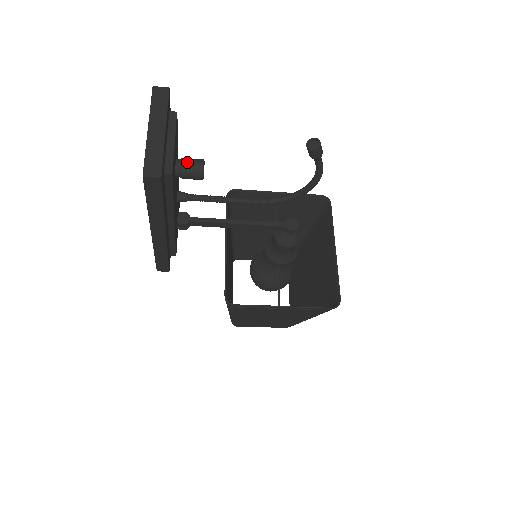
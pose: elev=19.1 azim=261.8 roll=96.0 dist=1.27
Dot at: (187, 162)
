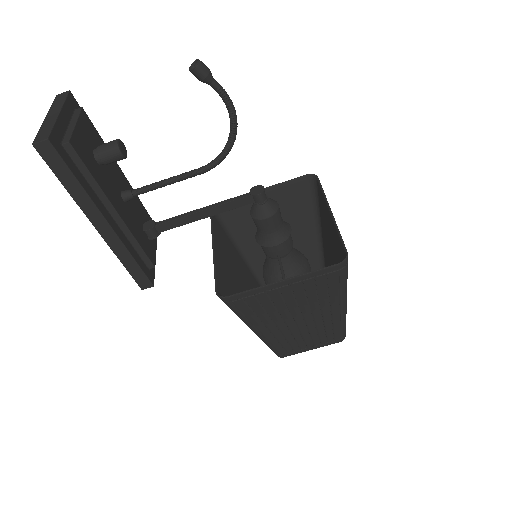
Dot at: (102, 145)
